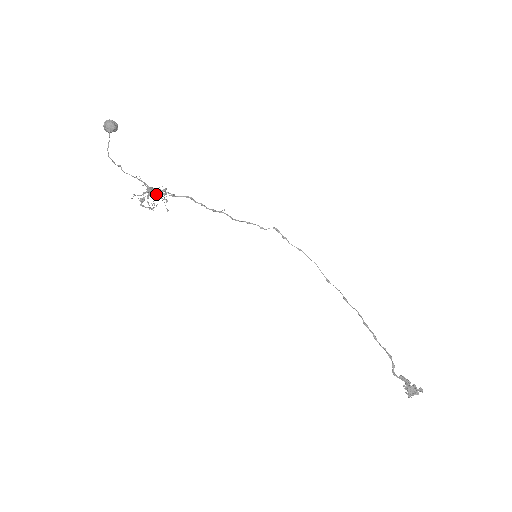
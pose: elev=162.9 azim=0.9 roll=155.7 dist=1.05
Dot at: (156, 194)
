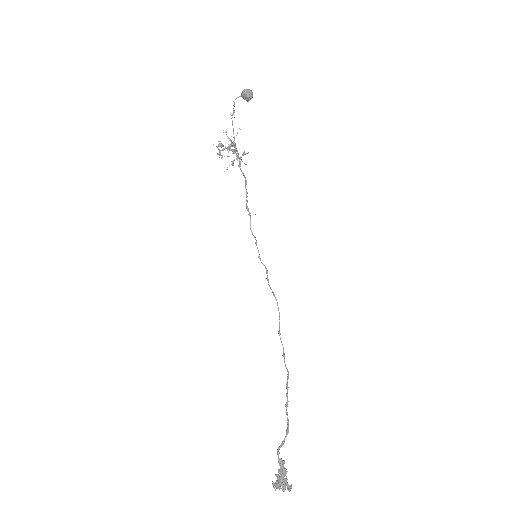
Dot at: (236, 150)
